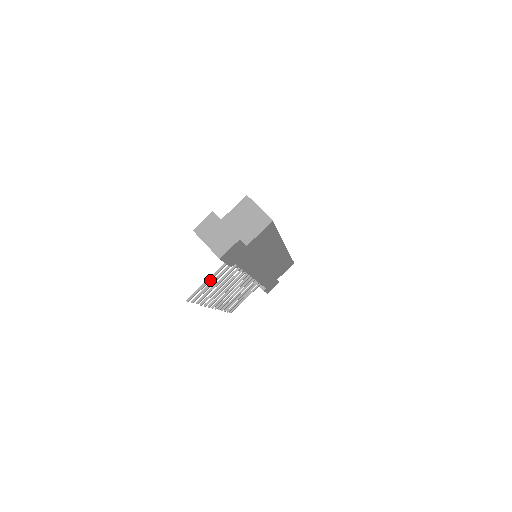
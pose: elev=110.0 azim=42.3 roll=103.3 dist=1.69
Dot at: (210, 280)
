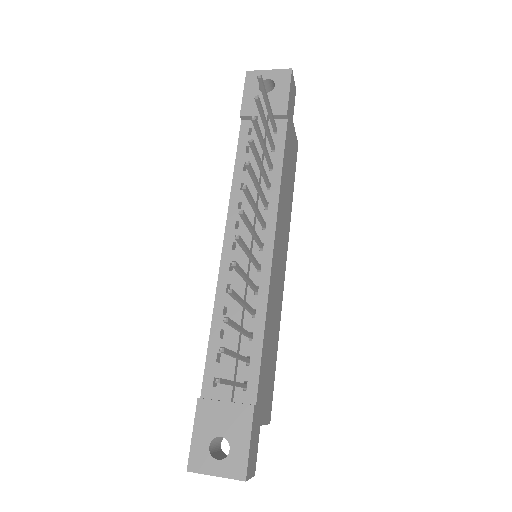
Dot at: (269, 107)
